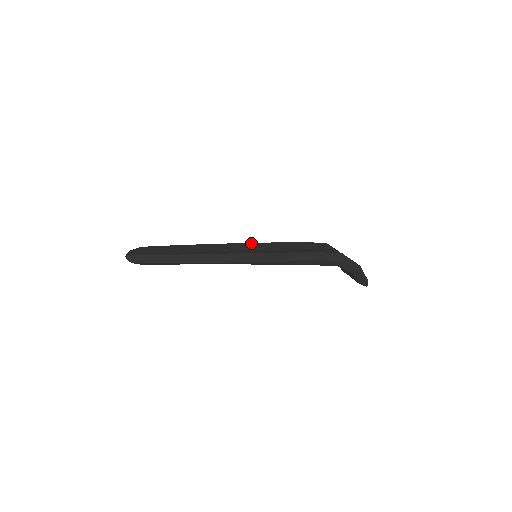
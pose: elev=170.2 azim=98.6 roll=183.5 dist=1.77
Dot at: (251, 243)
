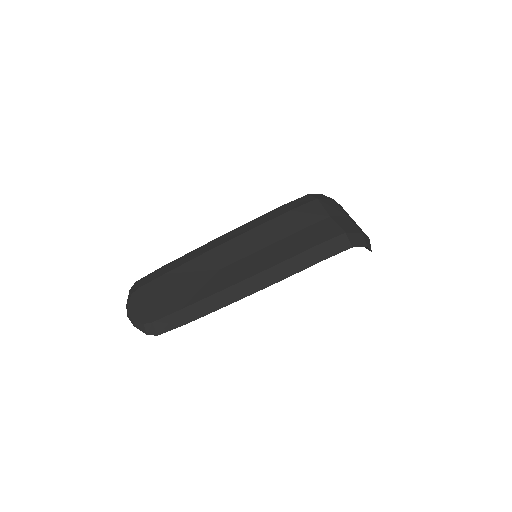
Dot at: (242, 235)
